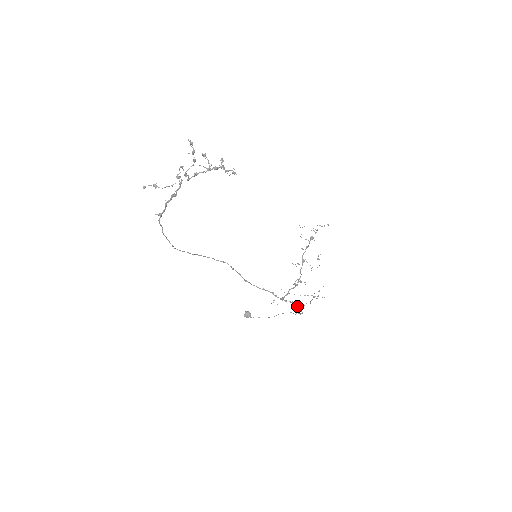
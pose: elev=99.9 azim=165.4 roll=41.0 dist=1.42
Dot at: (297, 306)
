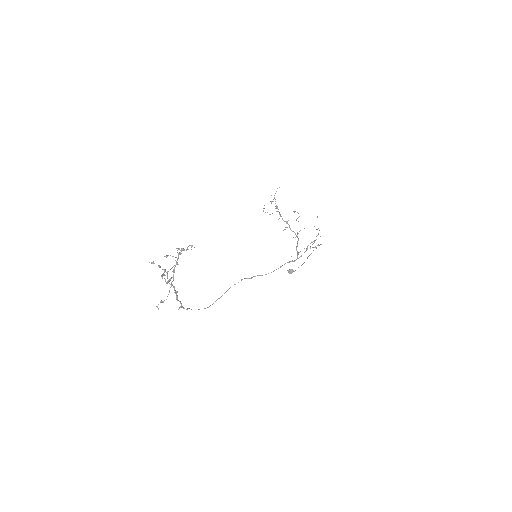
Dot at: occluded
